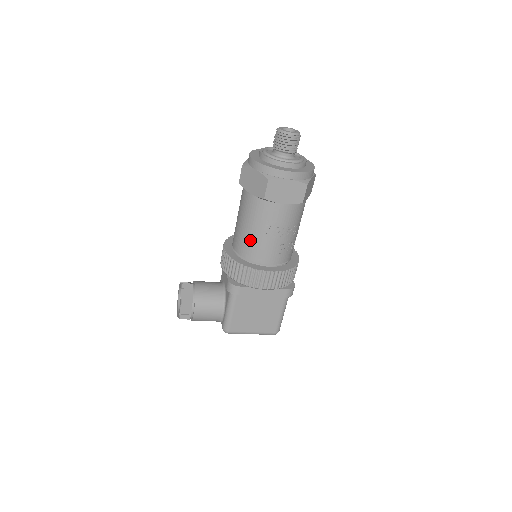
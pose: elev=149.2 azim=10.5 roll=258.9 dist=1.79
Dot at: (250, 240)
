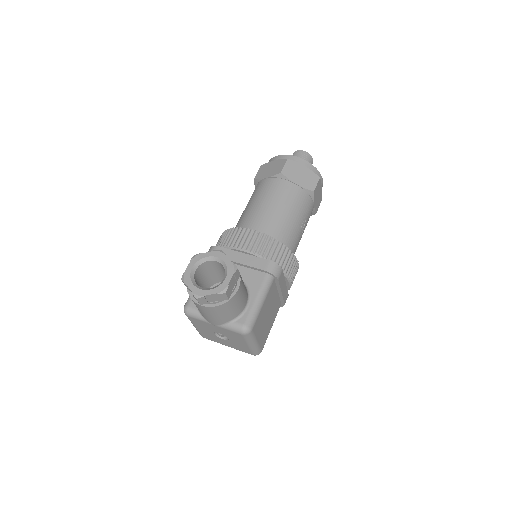
Dot at: (288, 226)
